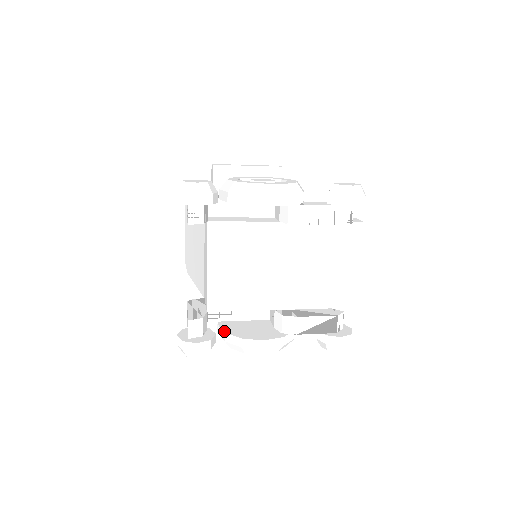
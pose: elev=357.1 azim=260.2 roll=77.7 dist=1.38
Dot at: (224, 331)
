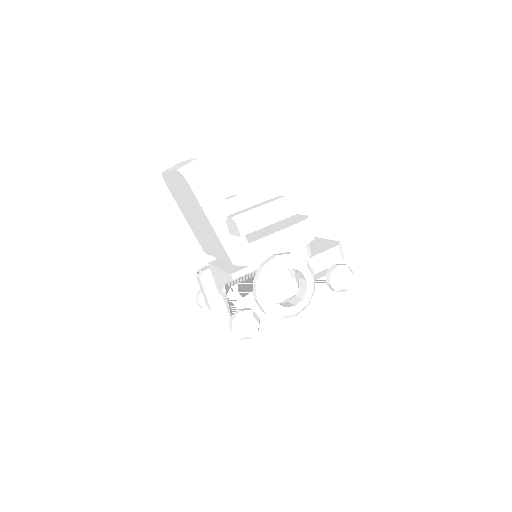
Dot at: occluded
